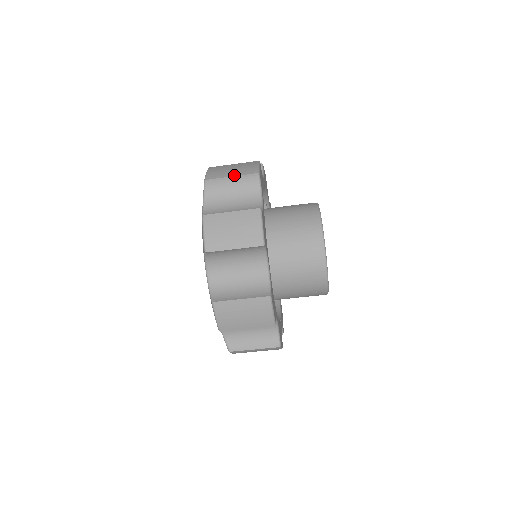
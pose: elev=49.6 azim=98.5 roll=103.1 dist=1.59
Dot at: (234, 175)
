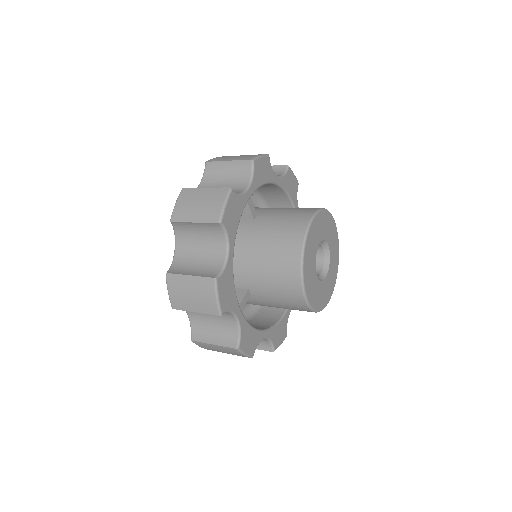
Dot at: (197, 312)
